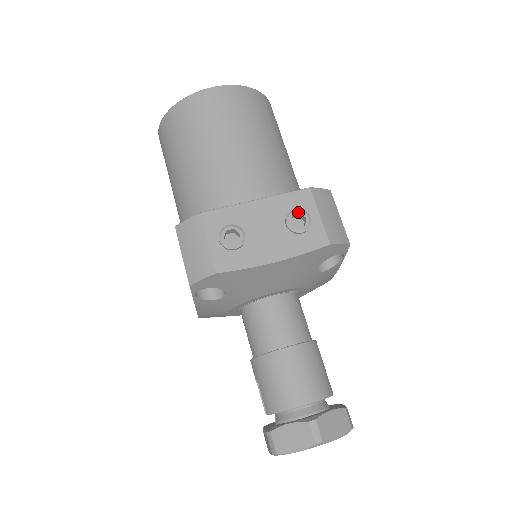
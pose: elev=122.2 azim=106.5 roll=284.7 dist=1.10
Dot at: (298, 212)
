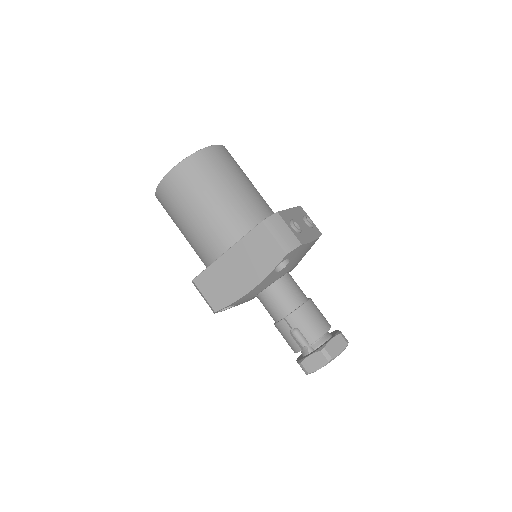
Dot at: (307, 216)
